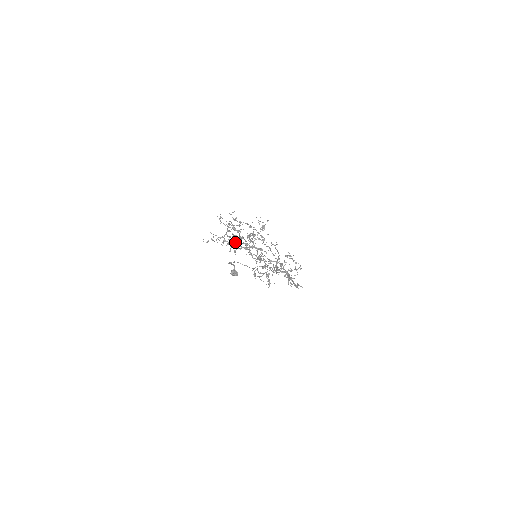
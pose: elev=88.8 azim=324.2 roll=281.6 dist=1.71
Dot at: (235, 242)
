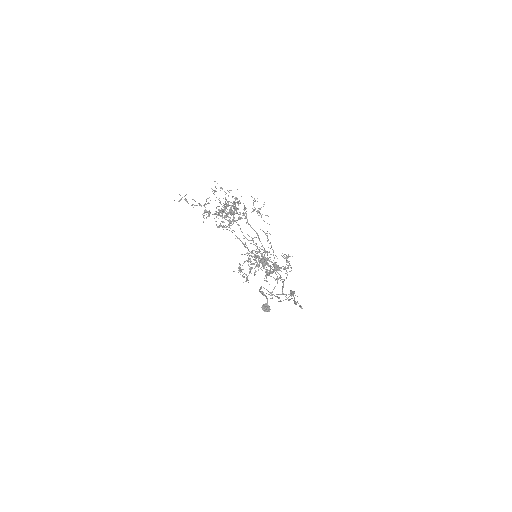
Dot at: occluded
